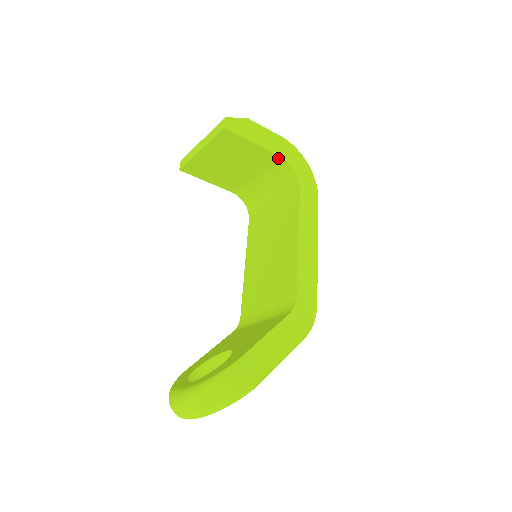
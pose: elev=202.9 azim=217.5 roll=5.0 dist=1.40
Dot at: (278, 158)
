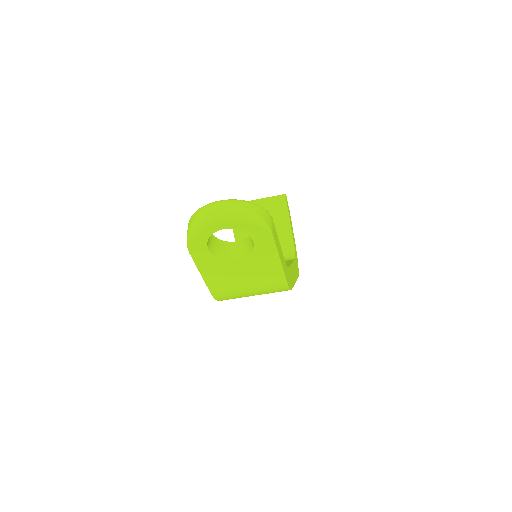
Dot at: (291, 240)
